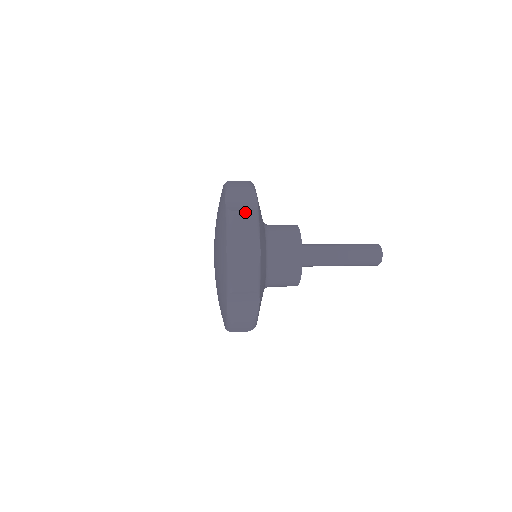
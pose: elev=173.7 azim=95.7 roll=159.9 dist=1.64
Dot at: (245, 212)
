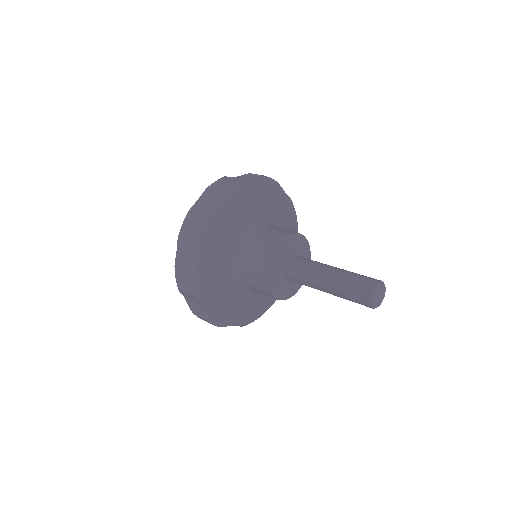
Dot at: (183, 276)
